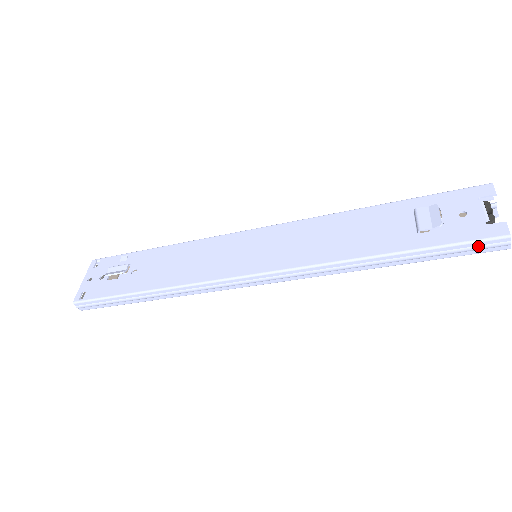
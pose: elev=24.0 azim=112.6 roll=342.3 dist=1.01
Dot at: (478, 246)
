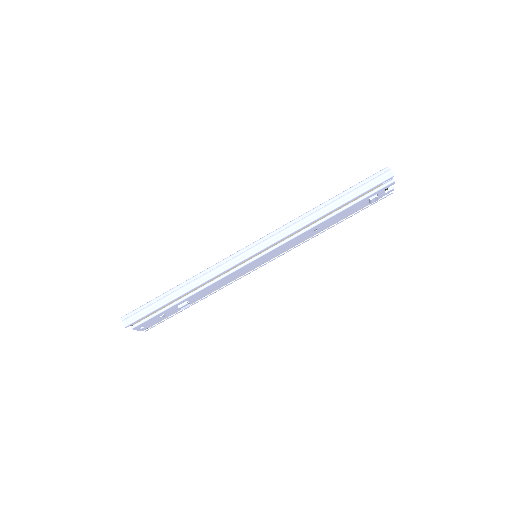
Dot at: (375, 178)
